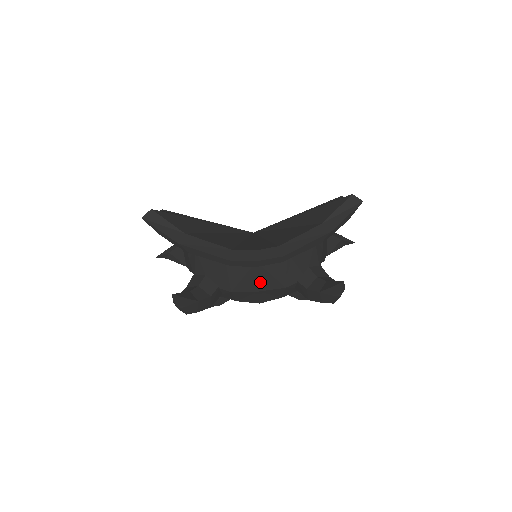
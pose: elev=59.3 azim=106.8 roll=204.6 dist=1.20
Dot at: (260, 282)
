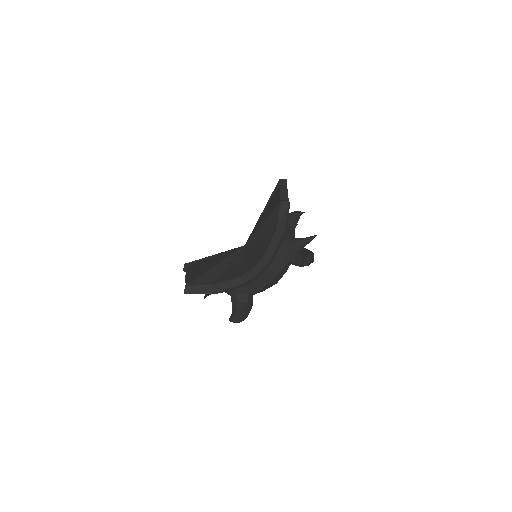
Dot at: (268, 277)
